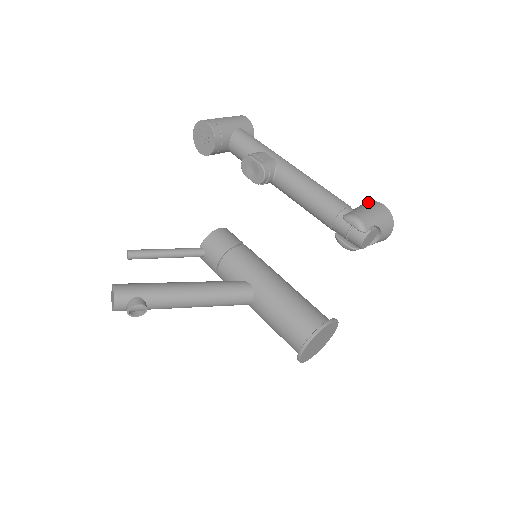
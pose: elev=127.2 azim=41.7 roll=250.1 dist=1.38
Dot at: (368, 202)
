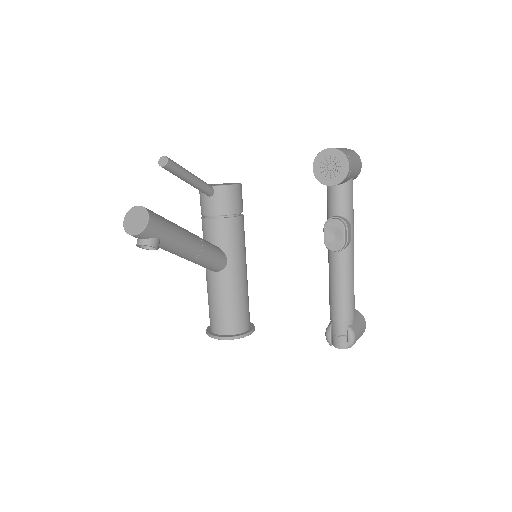
Dot at: (361, 316)
